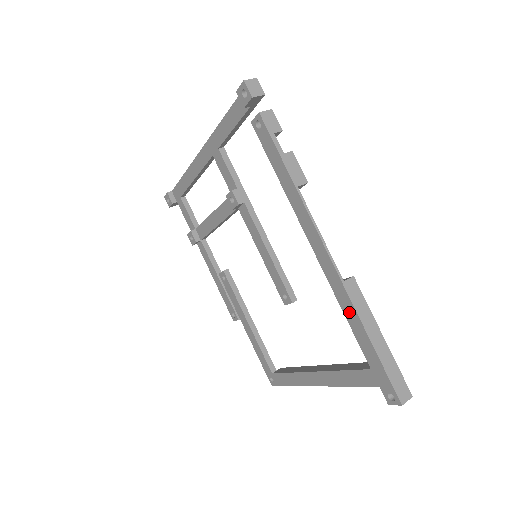
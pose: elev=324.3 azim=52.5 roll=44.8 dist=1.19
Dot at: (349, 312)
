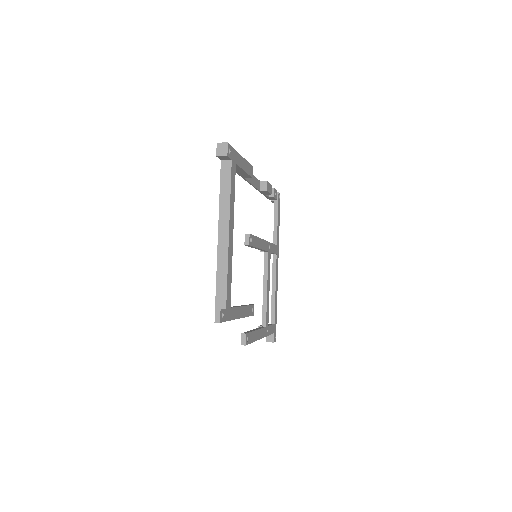
Dot at: occluded
